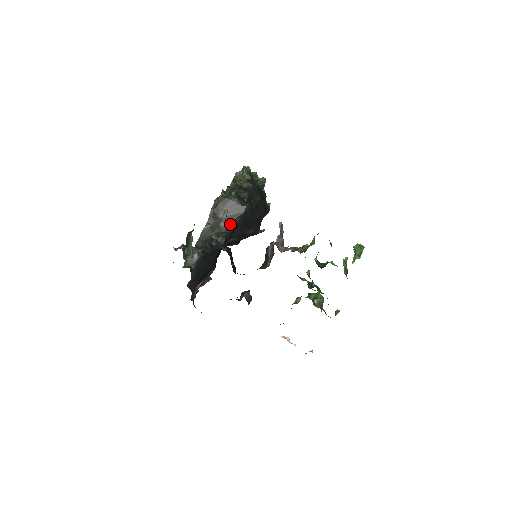
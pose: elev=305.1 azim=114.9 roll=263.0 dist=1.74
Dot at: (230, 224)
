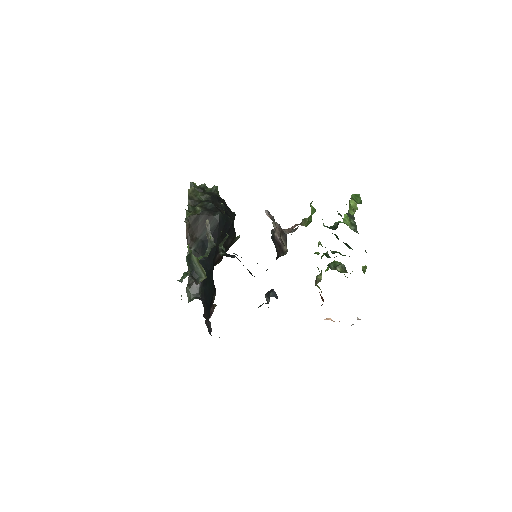
Dot at: occluded
